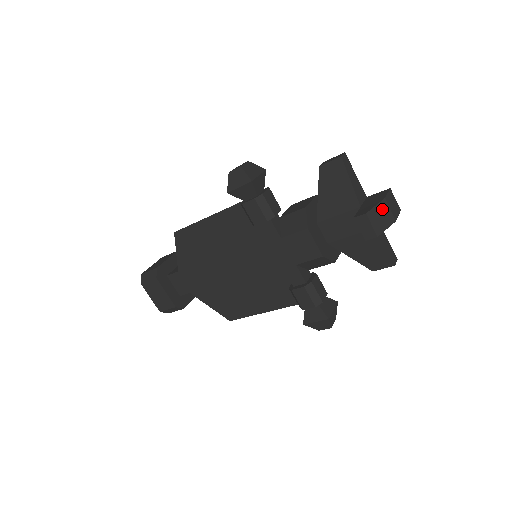
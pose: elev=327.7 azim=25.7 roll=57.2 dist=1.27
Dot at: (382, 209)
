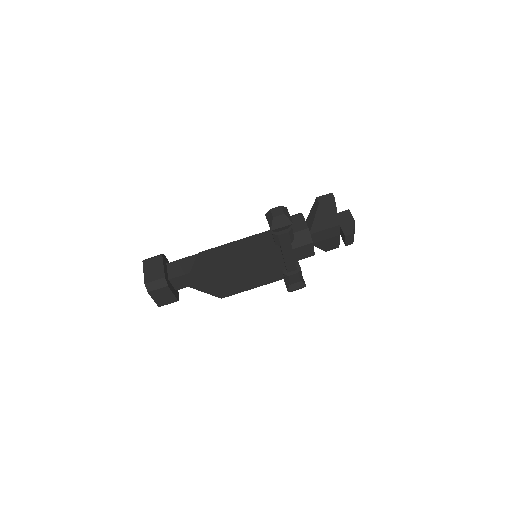
Dot at: (354, 227)
